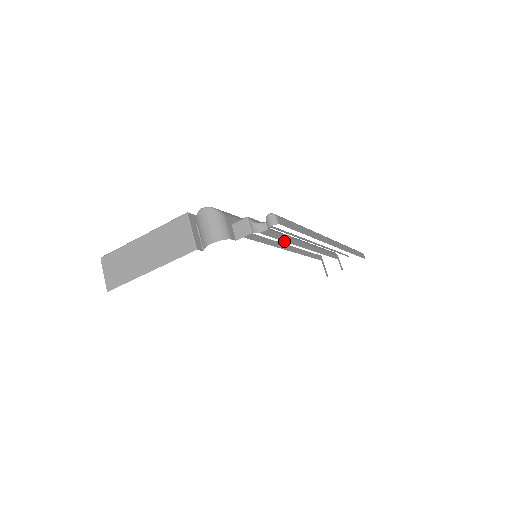
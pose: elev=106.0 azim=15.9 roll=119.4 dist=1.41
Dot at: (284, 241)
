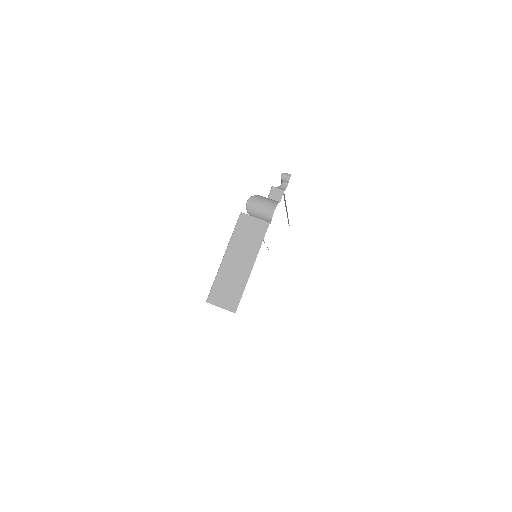
Dot at: occluded
